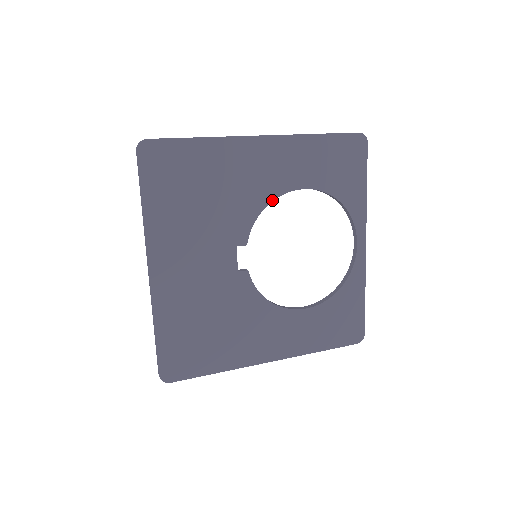
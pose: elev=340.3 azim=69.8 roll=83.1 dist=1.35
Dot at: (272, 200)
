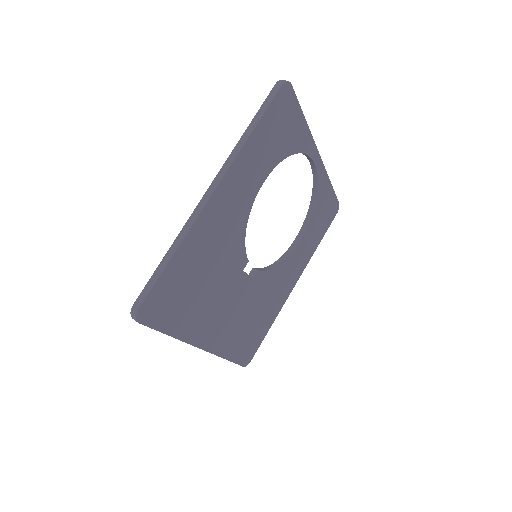
Dot at: (248, 218)
